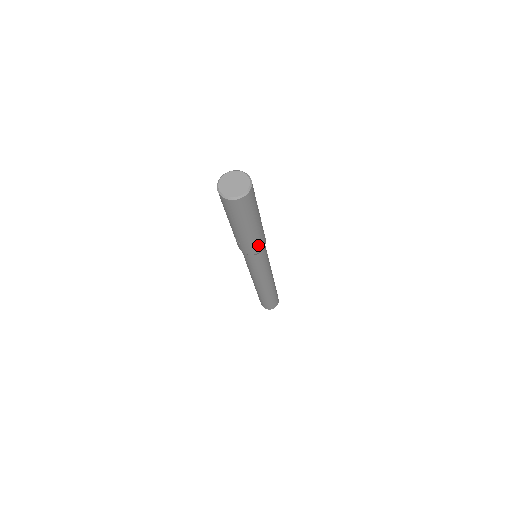
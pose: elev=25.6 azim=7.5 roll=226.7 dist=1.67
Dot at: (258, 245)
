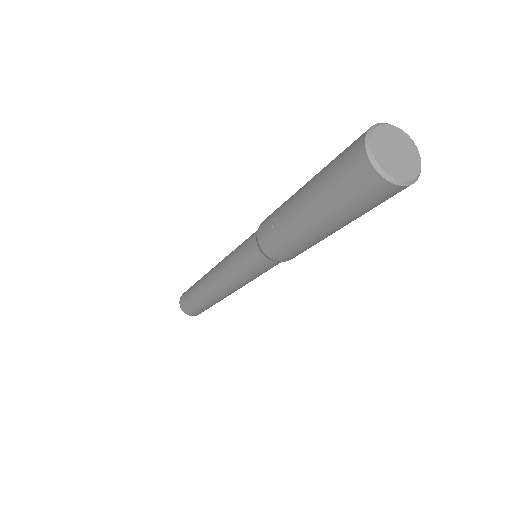
Dot at: (292, 253)
